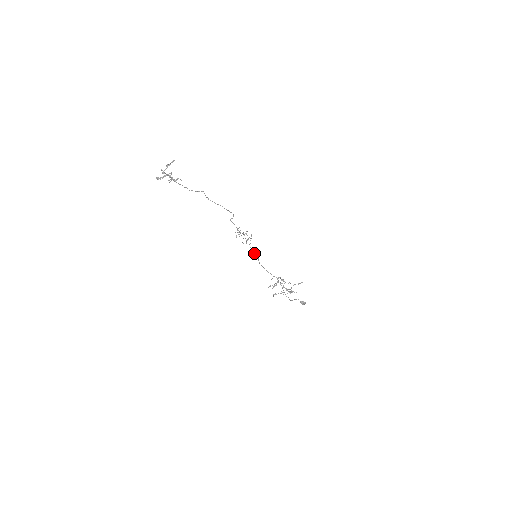
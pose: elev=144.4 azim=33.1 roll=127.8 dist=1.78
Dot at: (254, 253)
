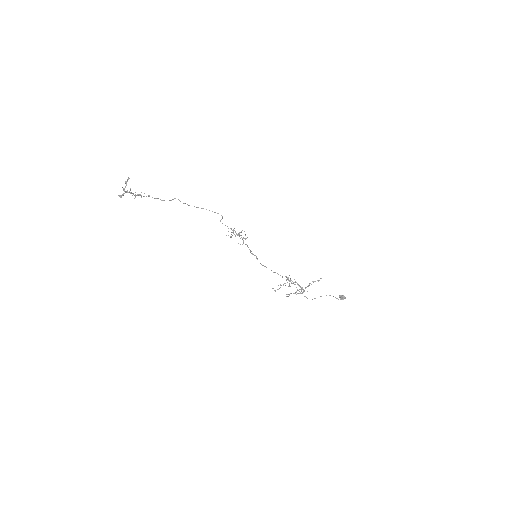
Dot at: occluded
